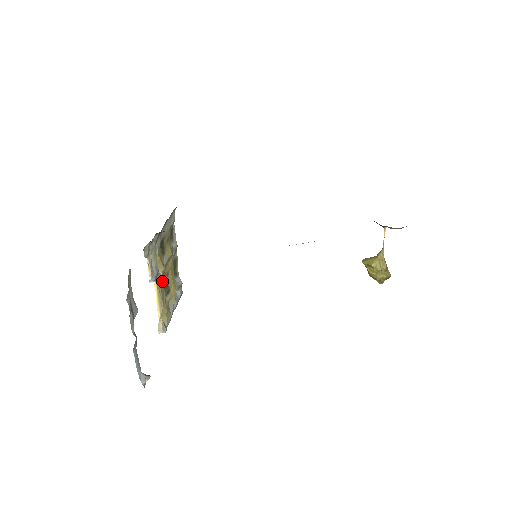
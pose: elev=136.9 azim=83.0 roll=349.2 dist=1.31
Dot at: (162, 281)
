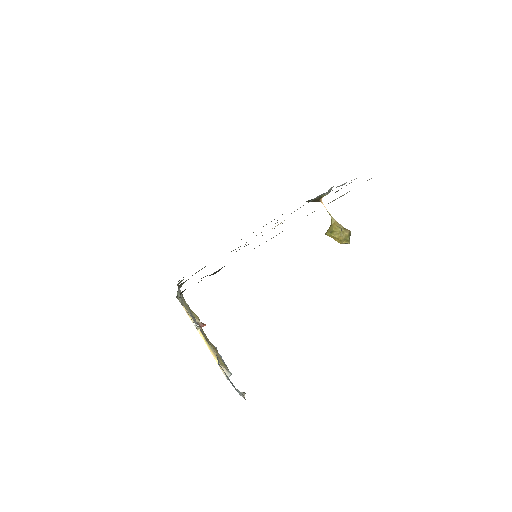
Dot at: occluded
